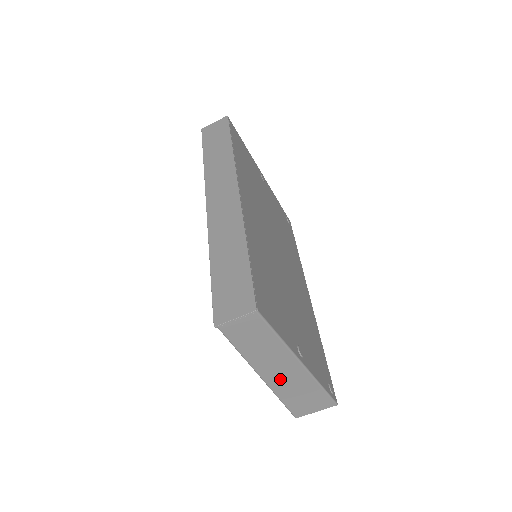
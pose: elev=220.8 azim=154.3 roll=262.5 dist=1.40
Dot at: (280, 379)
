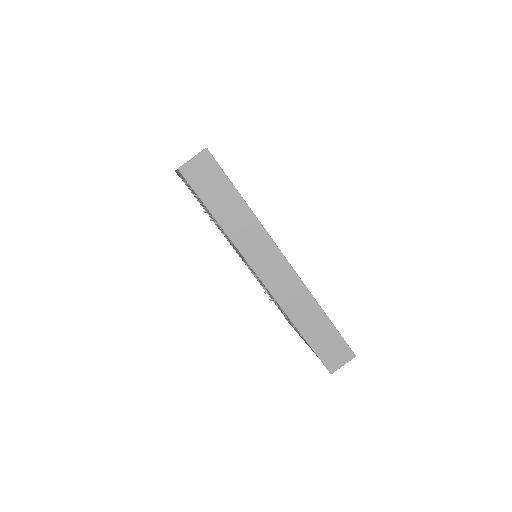
Dot at: occluded
